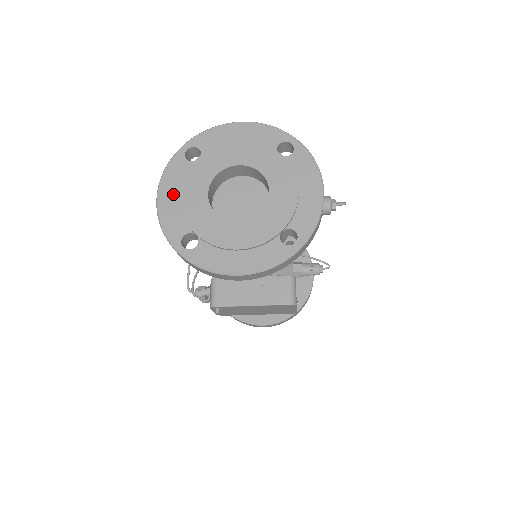
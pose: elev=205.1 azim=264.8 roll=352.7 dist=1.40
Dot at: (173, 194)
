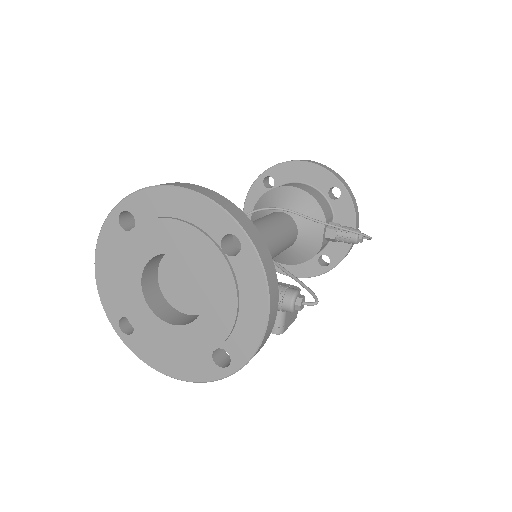
Dot at: (109, 267)
